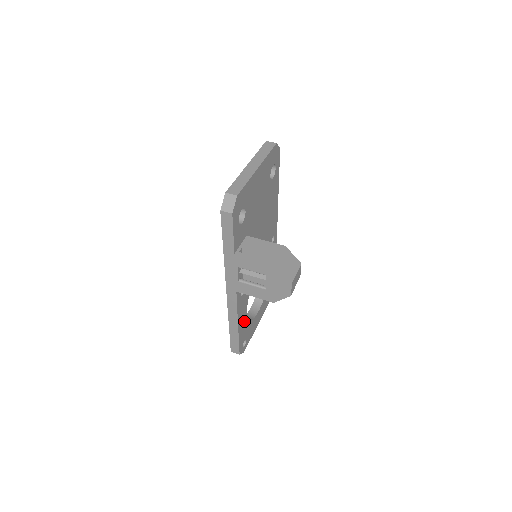
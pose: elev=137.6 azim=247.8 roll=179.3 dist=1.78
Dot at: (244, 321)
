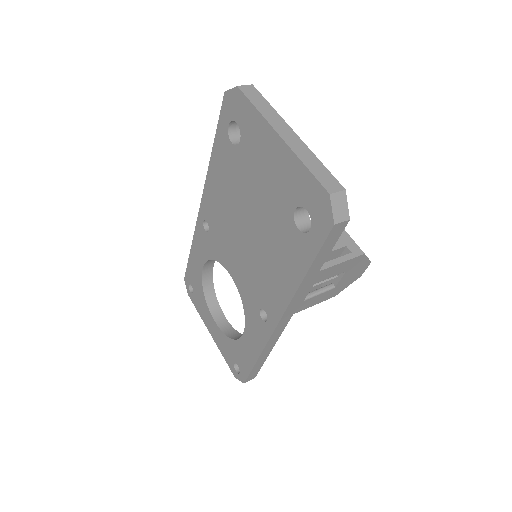
Dot at: occluded
